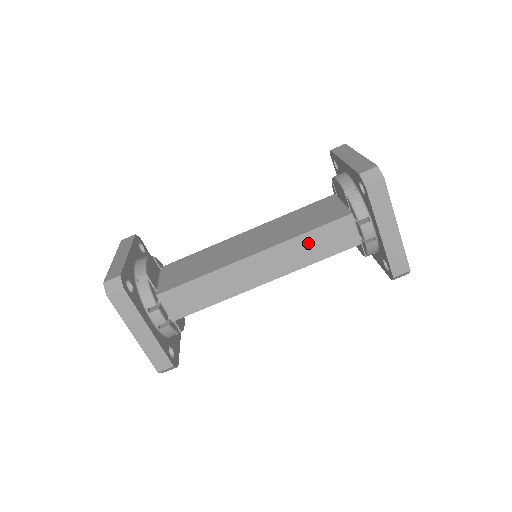
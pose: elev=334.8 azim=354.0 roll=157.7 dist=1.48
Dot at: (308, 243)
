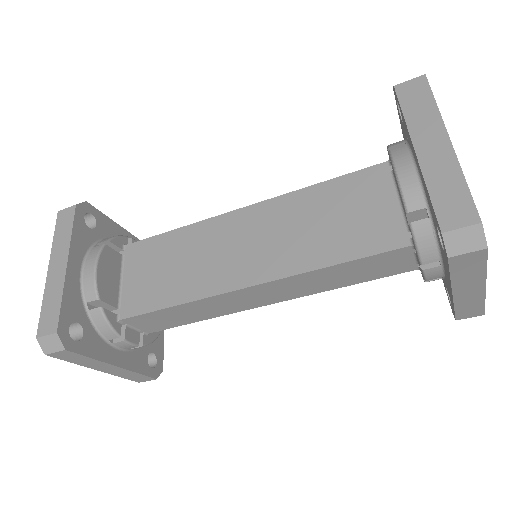
Dot at: (334, 273)
